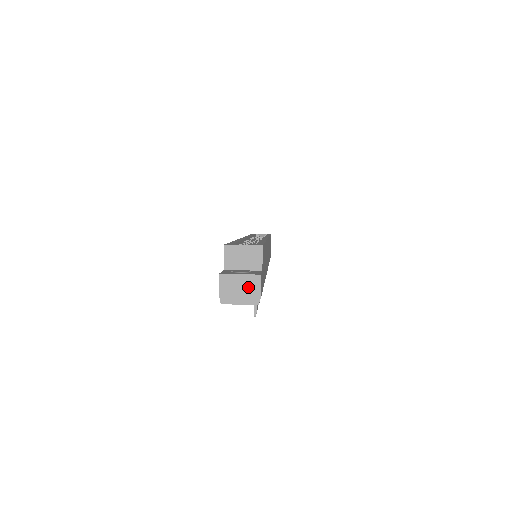
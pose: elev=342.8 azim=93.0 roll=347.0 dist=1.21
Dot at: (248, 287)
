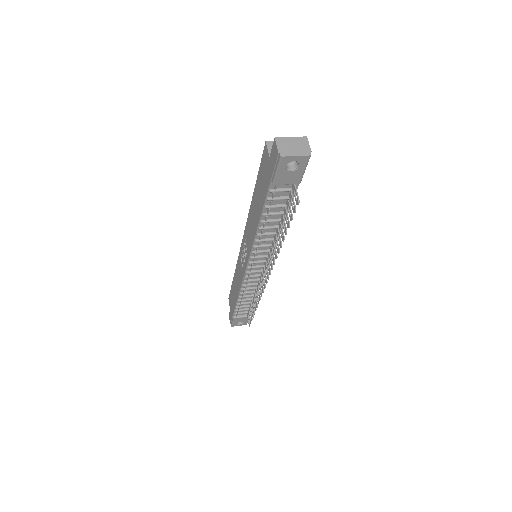
Dot at: (299, 144)
